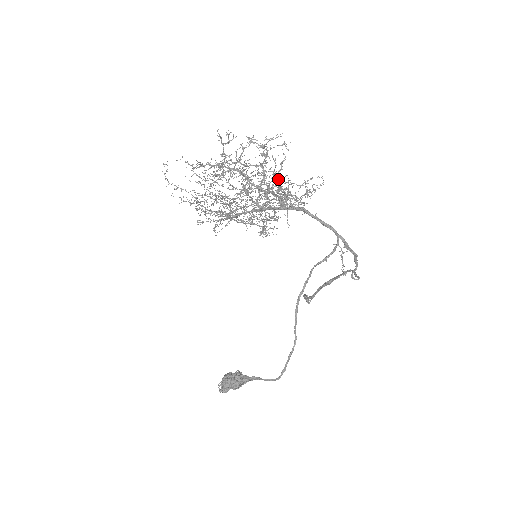
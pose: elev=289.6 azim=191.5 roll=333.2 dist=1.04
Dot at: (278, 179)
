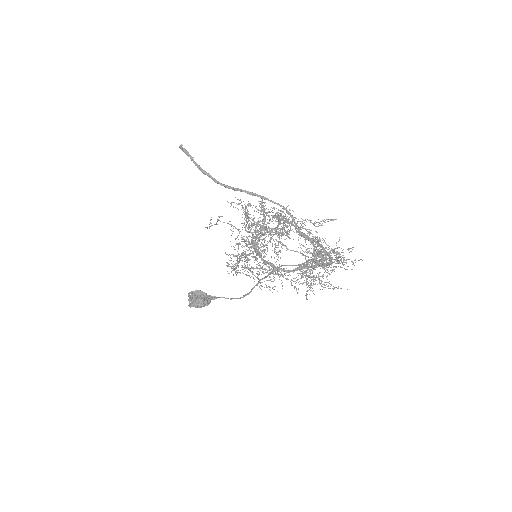
Dot at: occluded
